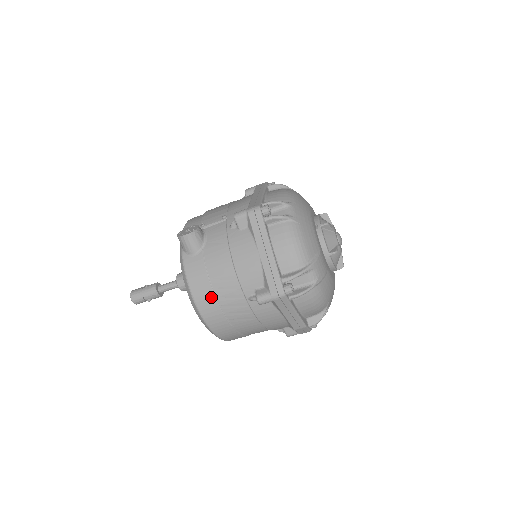
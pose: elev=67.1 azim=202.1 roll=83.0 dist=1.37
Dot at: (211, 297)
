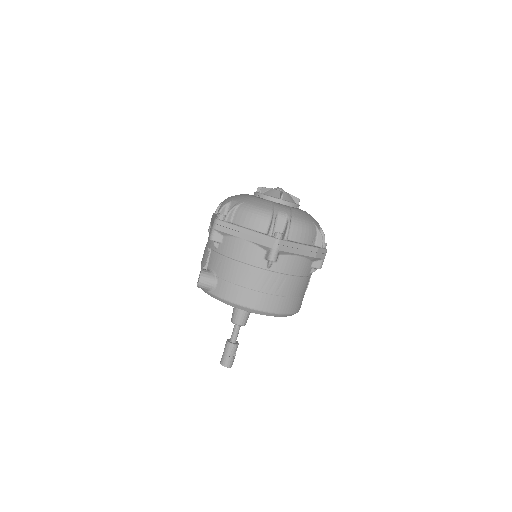
Dot at: (250, 293)
